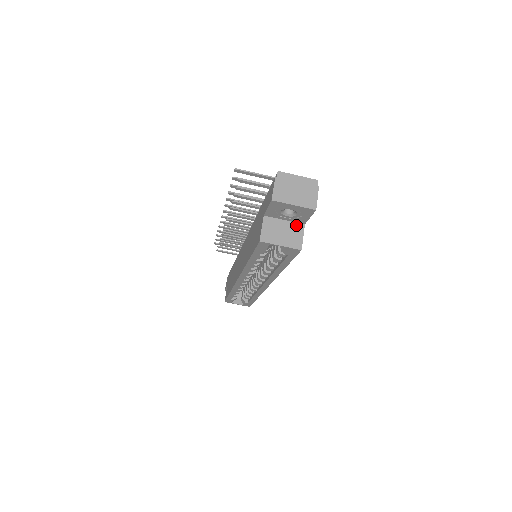
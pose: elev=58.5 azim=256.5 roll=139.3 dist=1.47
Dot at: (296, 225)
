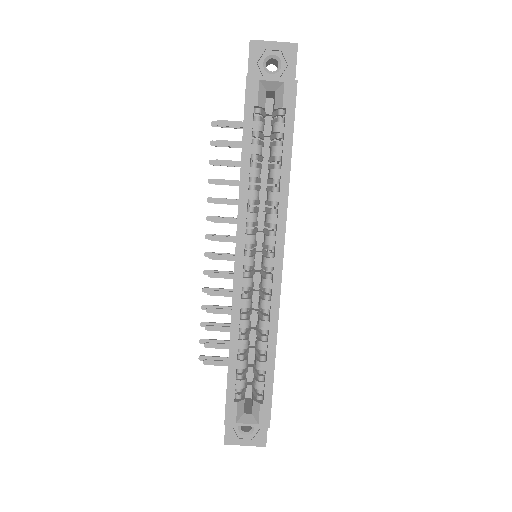
Dot at: occluded
